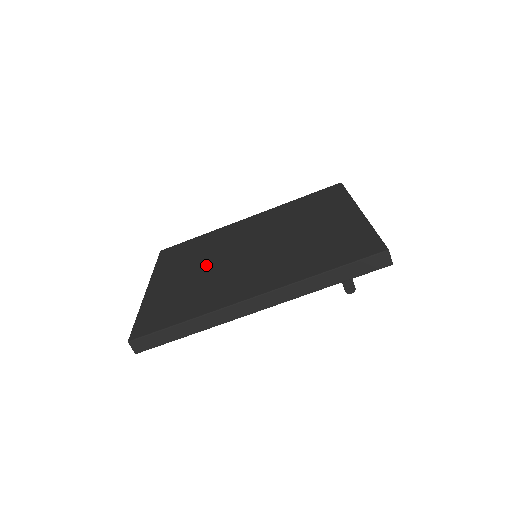
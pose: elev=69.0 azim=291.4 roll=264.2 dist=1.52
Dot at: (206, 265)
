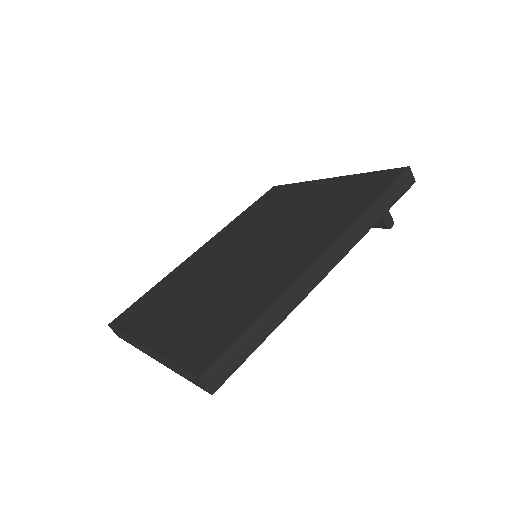
Dot at: (207, 286)
